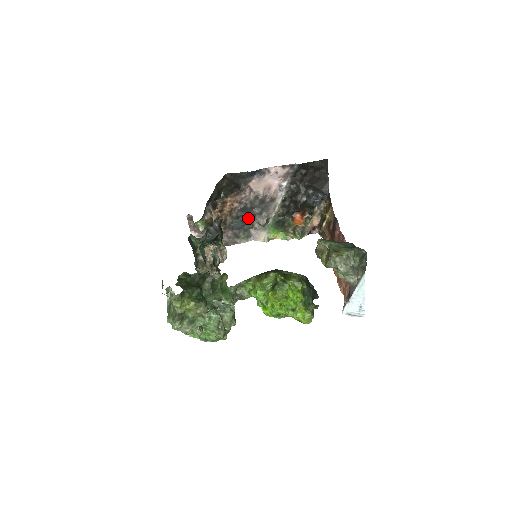
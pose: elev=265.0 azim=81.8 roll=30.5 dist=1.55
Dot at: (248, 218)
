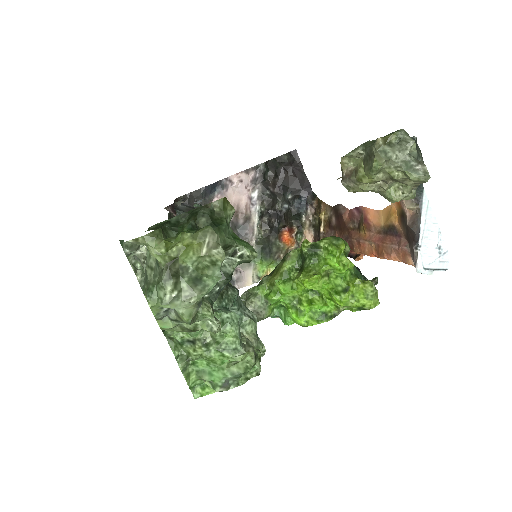
Dot at: occluded
